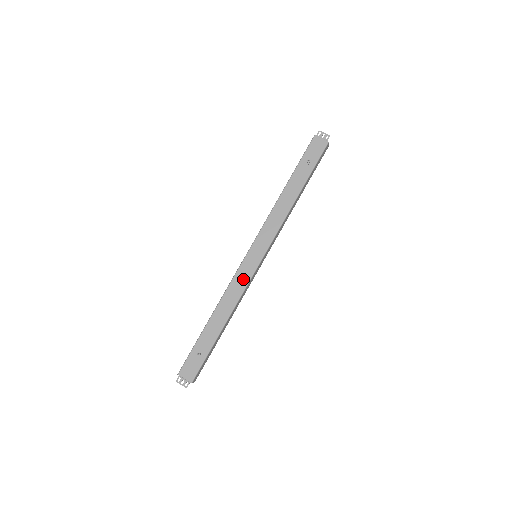
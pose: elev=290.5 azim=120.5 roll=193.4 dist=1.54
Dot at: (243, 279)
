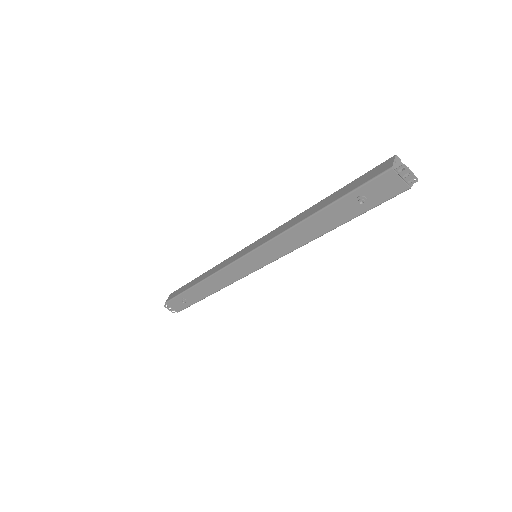
Dot at: (235, 274)
